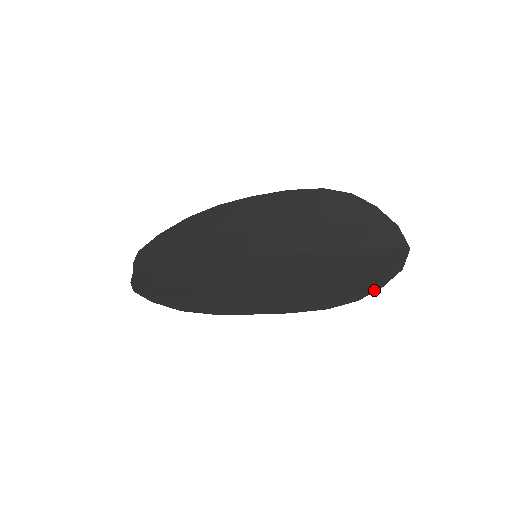
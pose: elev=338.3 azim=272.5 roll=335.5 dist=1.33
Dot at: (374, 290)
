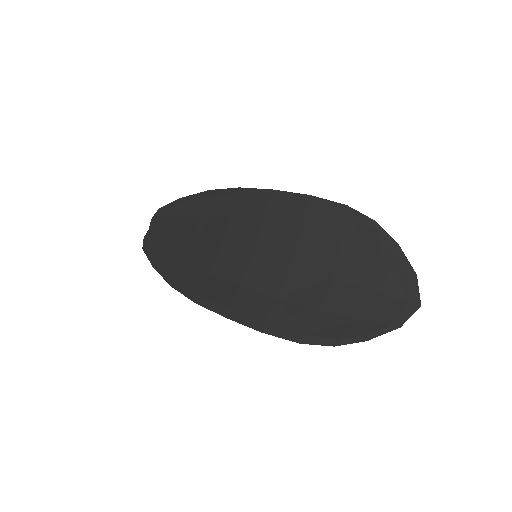
Dot at: (357, 340)
